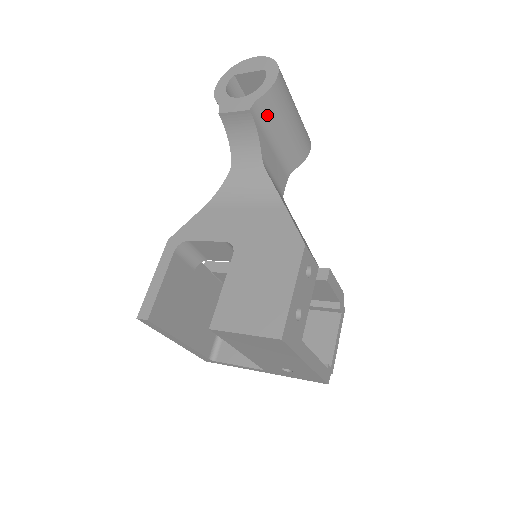
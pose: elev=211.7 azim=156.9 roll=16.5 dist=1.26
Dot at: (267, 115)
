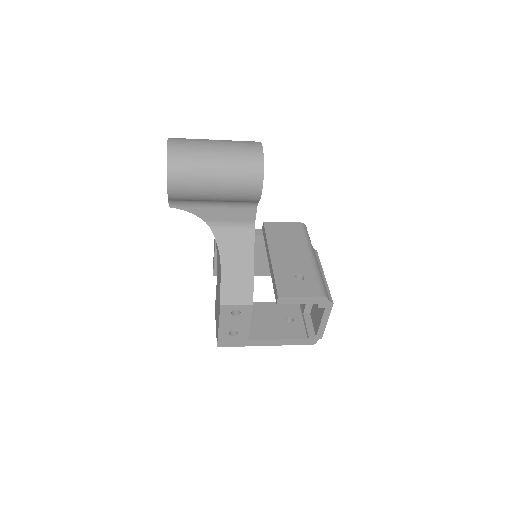
Dot at: (187, 200)
